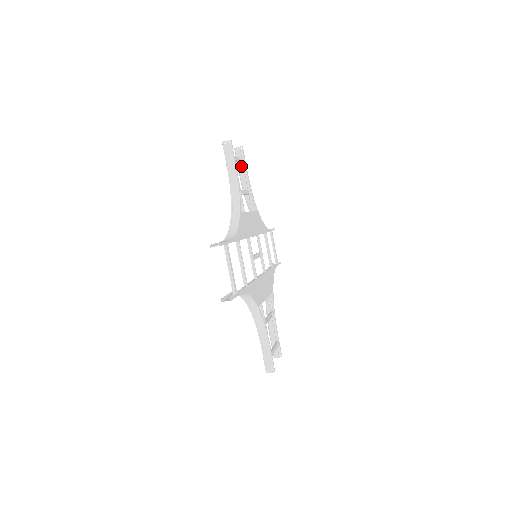
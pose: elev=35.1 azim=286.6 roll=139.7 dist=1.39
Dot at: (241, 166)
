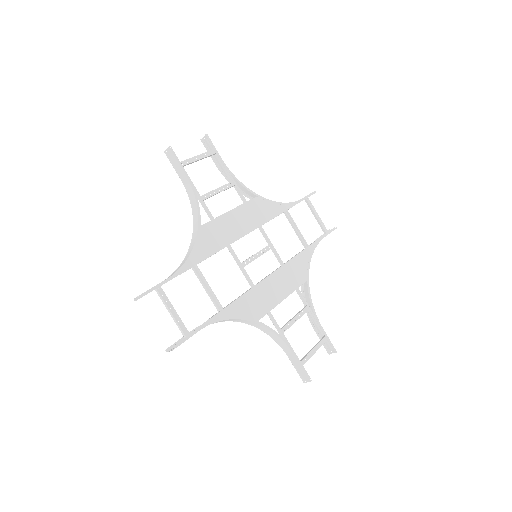
Dot at: (215, 156)
